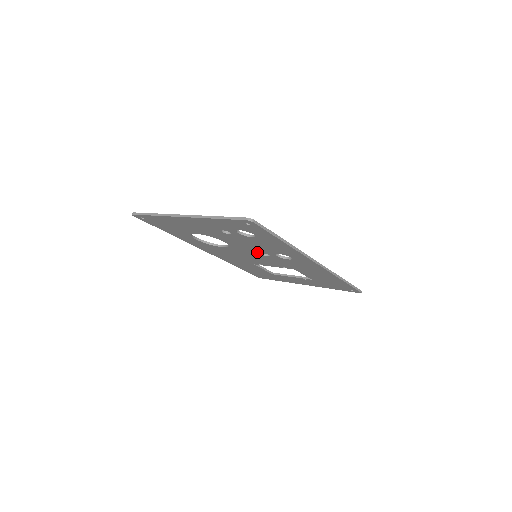
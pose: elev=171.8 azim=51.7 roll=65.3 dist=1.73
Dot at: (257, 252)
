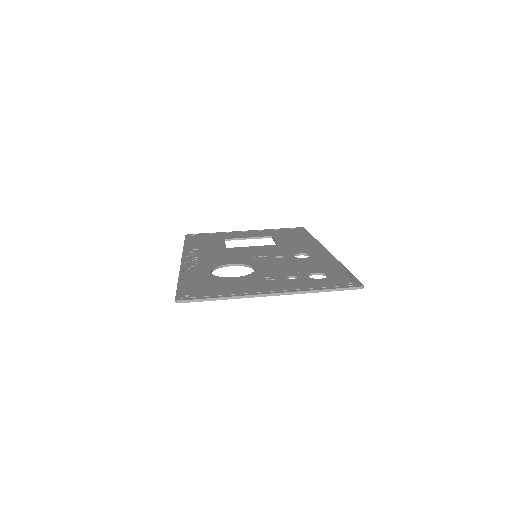
Dot at: occluded
